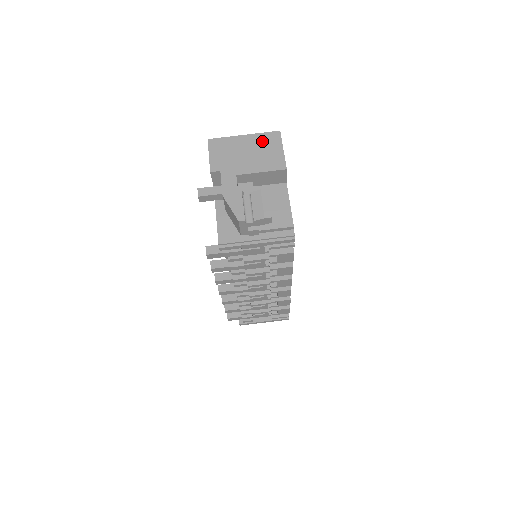
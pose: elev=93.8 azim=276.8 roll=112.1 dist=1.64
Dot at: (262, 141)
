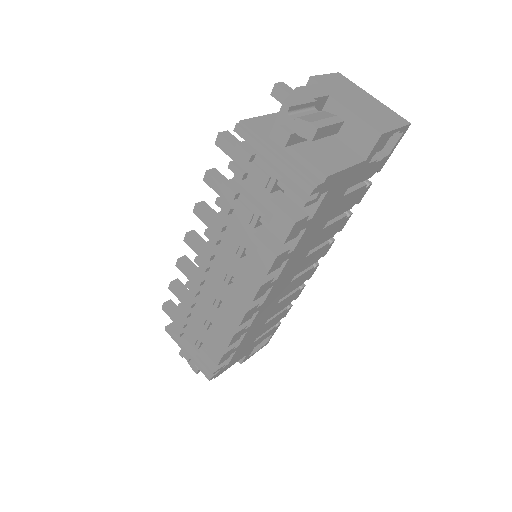
Dot at: (385, 111)
